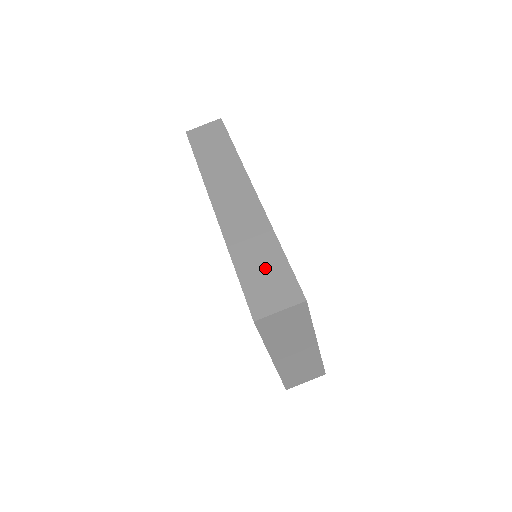
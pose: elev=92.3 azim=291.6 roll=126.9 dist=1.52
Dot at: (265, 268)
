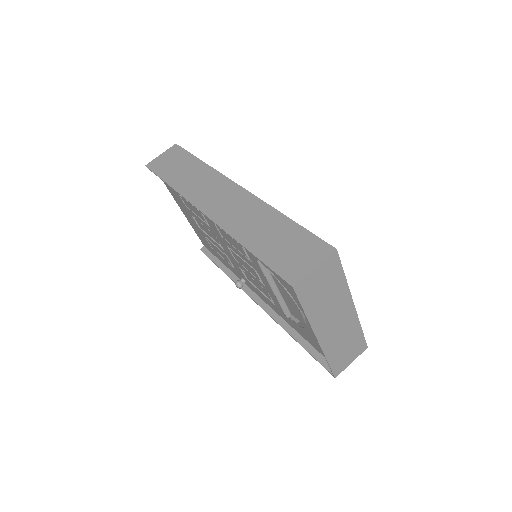
Dot at: (281, 239)
